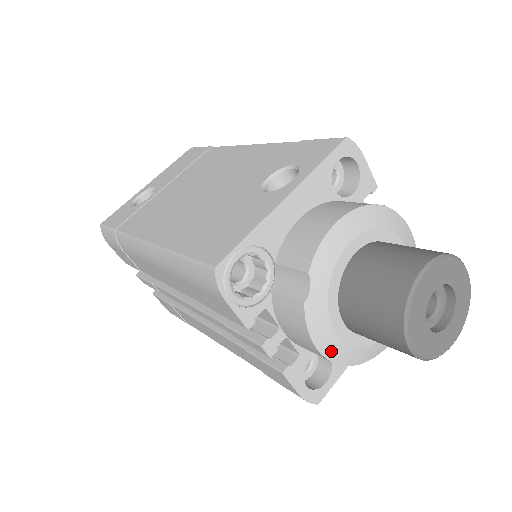
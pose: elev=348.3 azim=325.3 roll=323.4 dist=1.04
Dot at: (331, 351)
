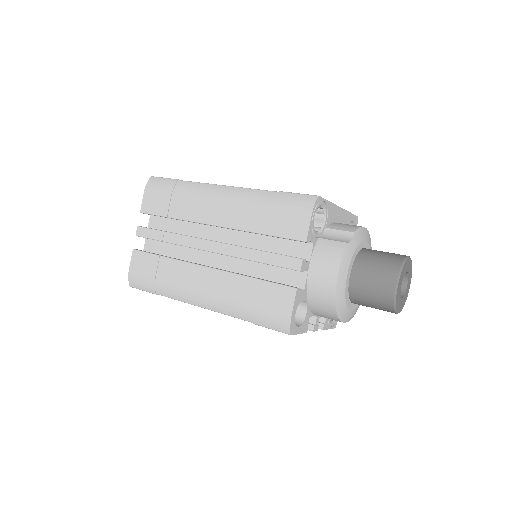
Dot at: (340, 283)
